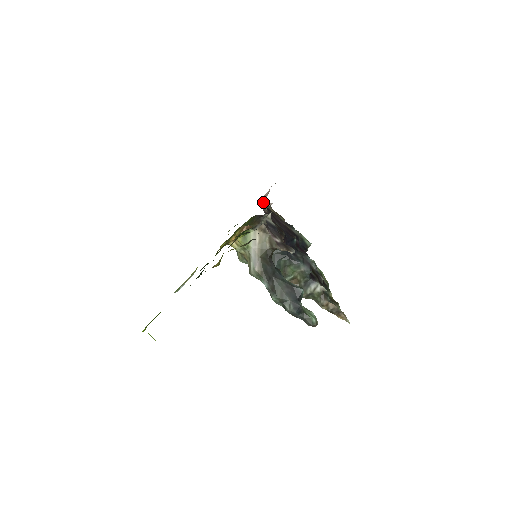
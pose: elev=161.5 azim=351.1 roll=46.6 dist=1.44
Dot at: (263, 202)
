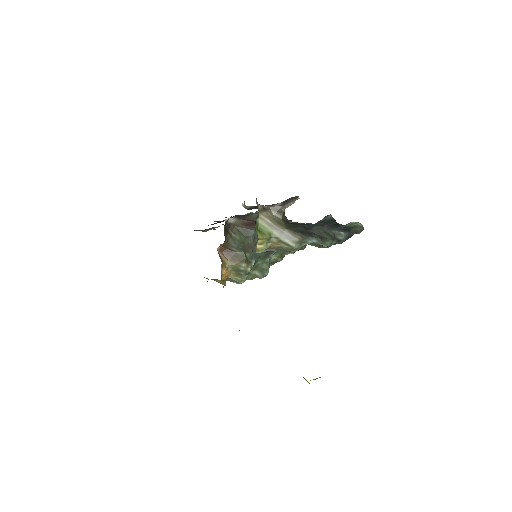
Dot at: occluded
